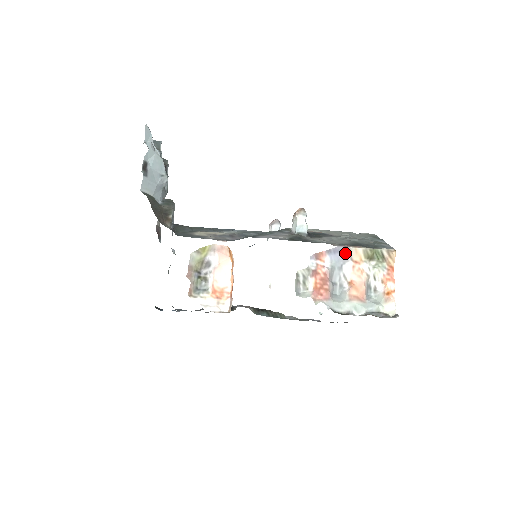
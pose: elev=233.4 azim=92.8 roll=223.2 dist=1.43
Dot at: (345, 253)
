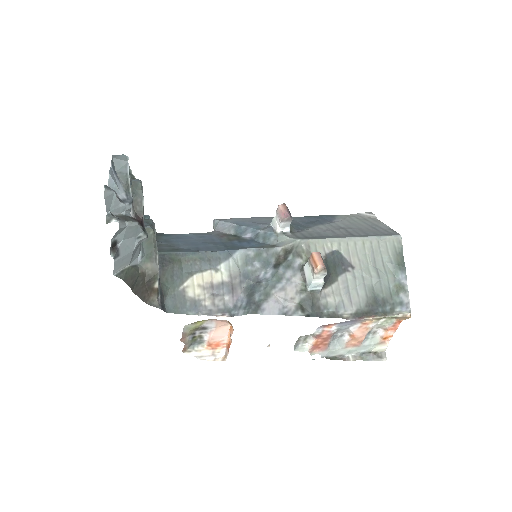
Dot at: (356, 321)
